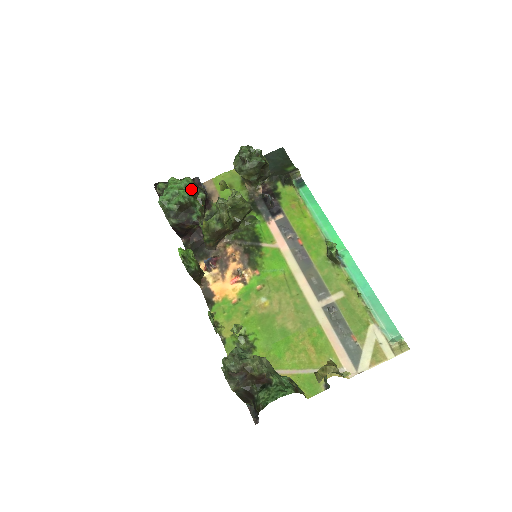
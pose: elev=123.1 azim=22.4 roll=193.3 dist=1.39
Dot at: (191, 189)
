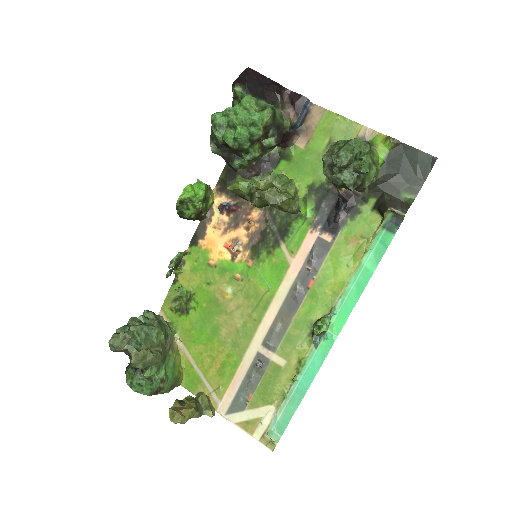
Dot at: (256, 133)
